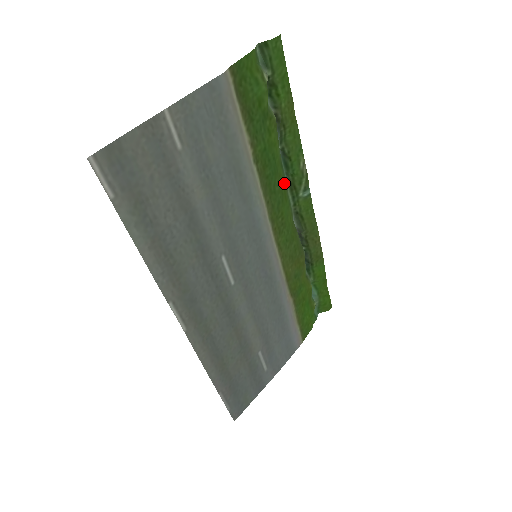
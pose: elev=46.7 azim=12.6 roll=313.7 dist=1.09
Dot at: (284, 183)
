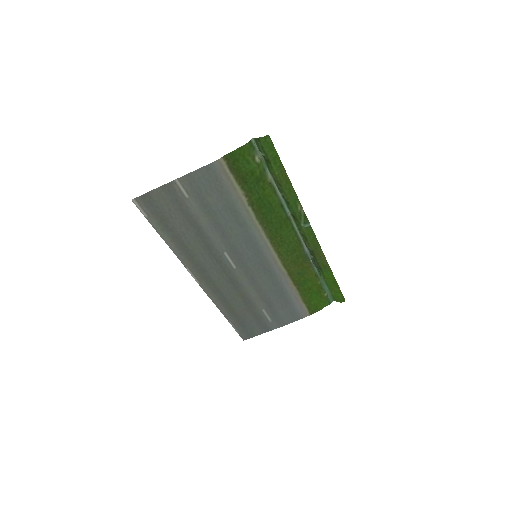
Dot at: (284, 217)
